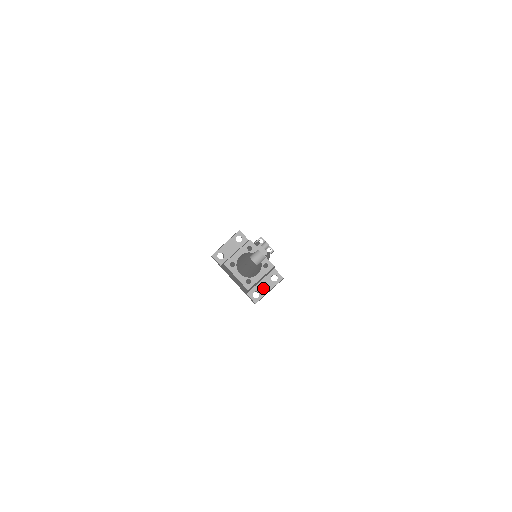
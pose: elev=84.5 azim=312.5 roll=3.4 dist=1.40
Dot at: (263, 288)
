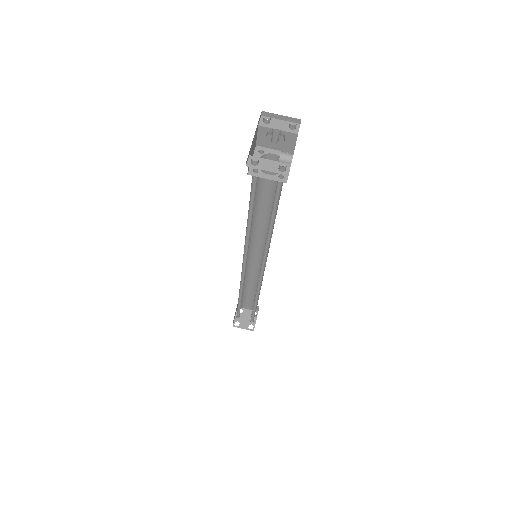
Dot at: (265, 165)
